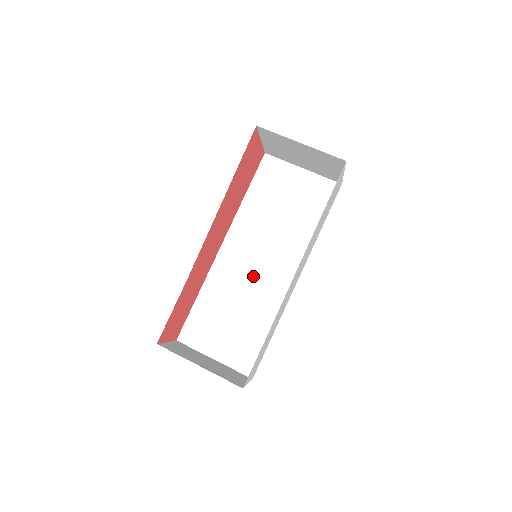
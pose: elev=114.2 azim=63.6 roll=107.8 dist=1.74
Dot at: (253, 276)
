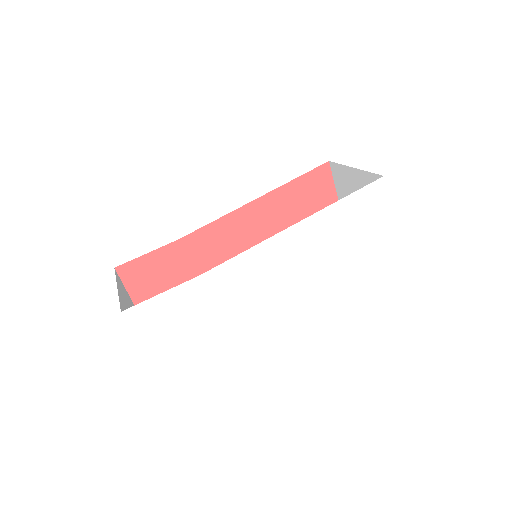
Dot at: occluded
